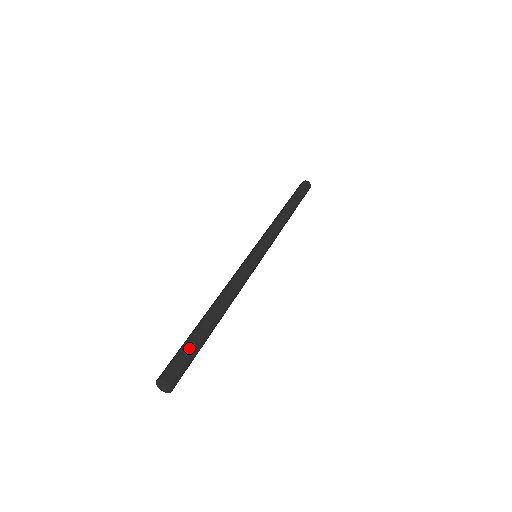
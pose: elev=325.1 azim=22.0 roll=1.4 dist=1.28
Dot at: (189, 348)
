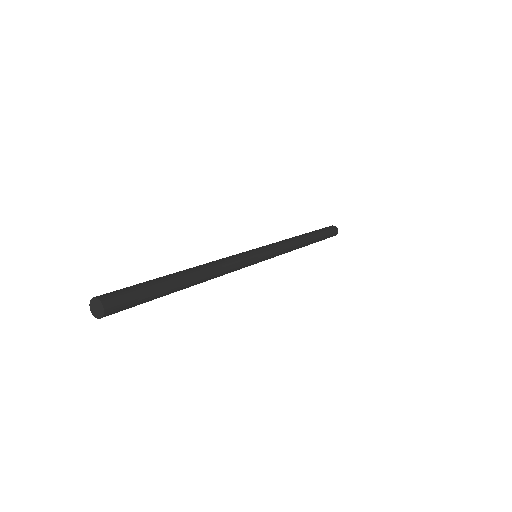
Dot at: (137, 284)
